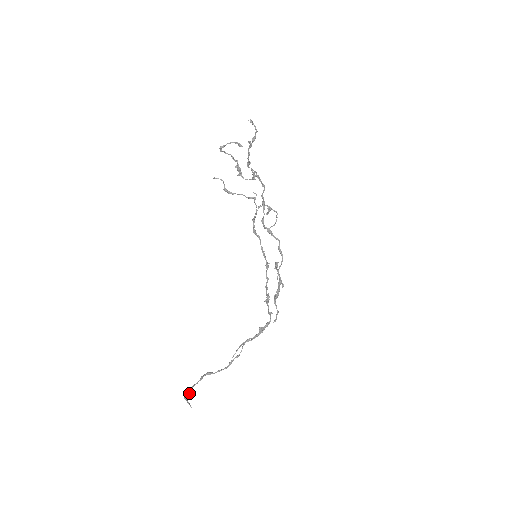
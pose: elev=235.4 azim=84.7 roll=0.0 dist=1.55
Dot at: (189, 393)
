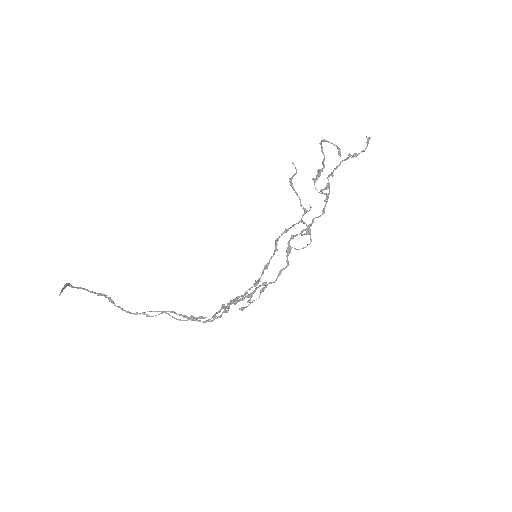
Dot at: (74, 287)
